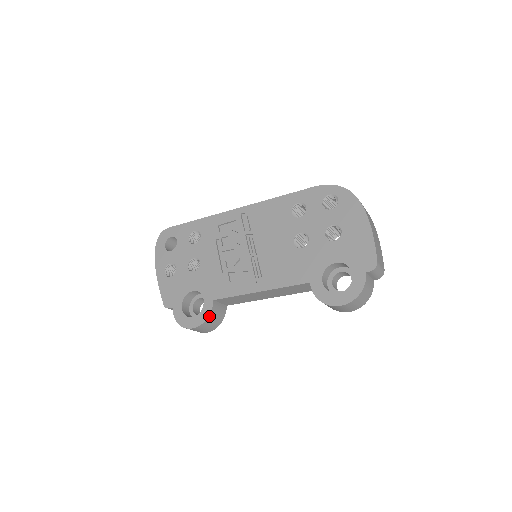
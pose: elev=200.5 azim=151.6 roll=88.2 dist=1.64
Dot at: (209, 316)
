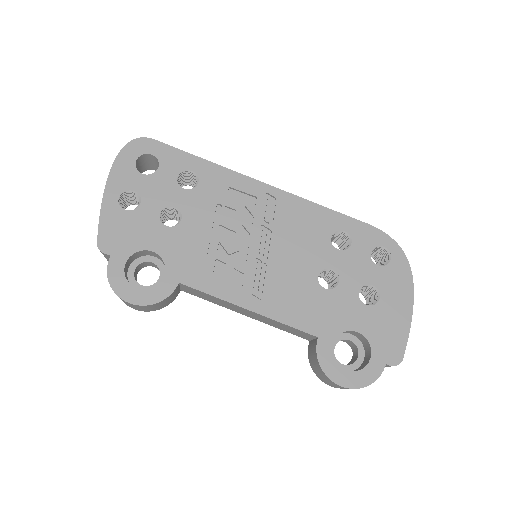
Dot at: (163, 300)
